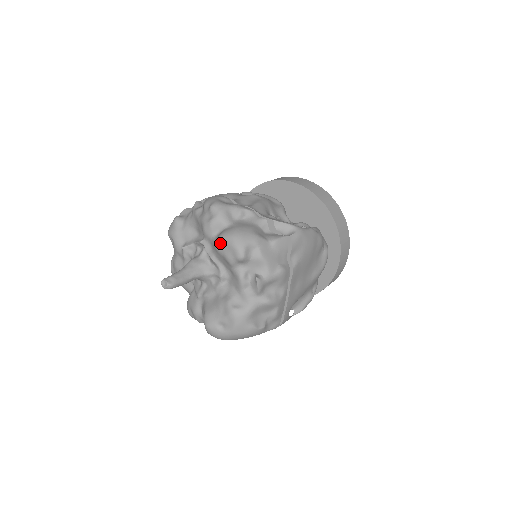
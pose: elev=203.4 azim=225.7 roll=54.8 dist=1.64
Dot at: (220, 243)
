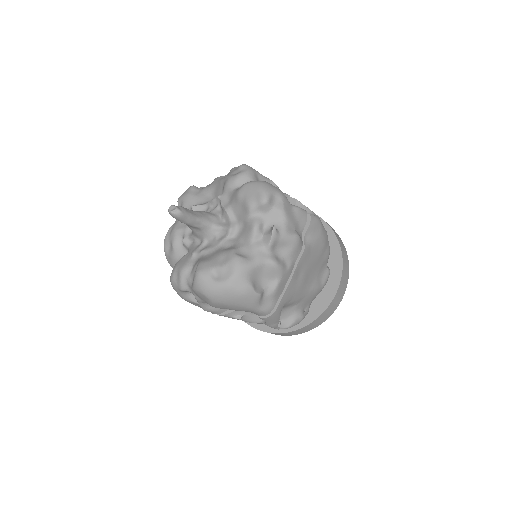
Dot at: (244, 188)
